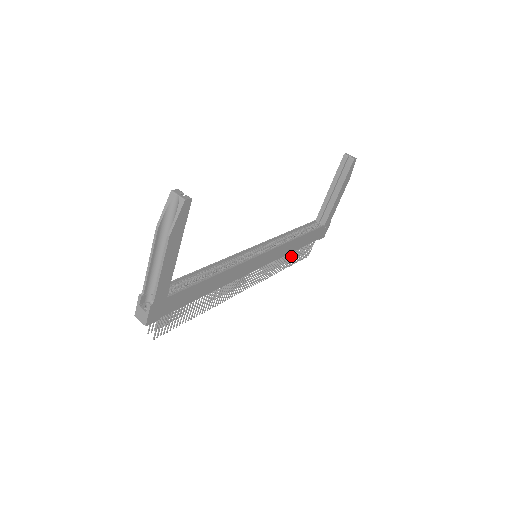
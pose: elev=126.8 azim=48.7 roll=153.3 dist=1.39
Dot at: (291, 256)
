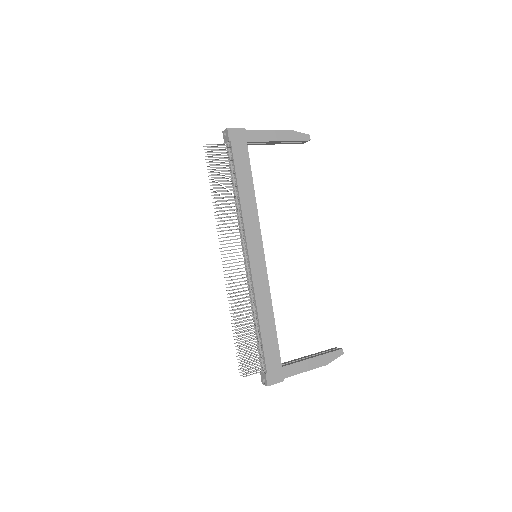
Dot at: (250, 327)
